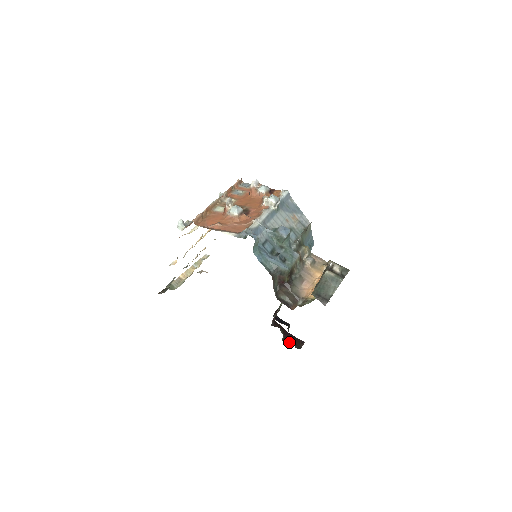
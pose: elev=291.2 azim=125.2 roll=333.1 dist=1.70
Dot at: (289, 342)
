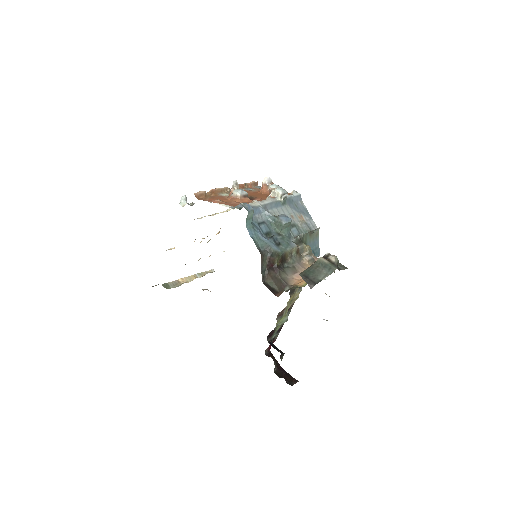
Dot at: (281, 376)
